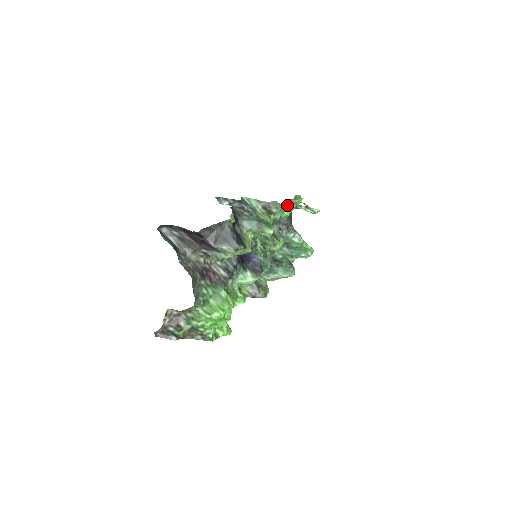
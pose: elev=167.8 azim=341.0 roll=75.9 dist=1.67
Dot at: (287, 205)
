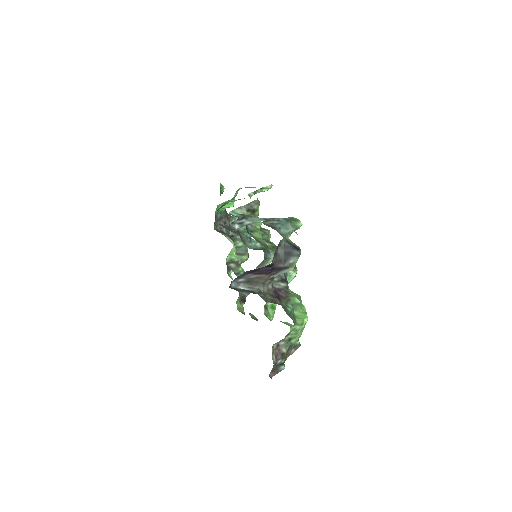
Dot at: (250, 197)
